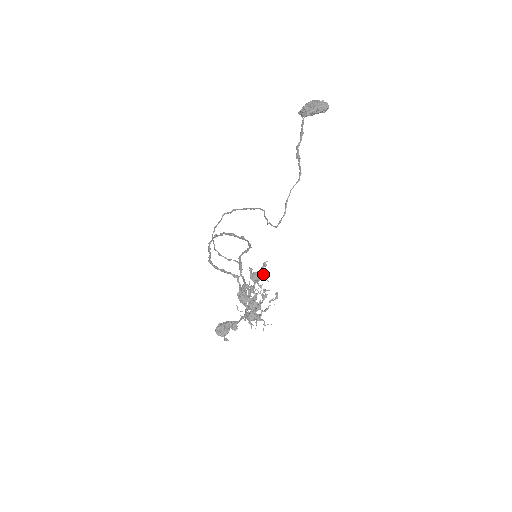
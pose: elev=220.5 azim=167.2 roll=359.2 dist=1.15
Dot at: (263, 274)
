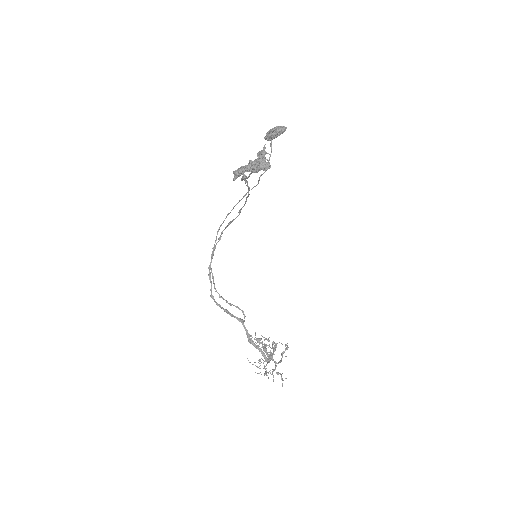
Dot at: occluded
